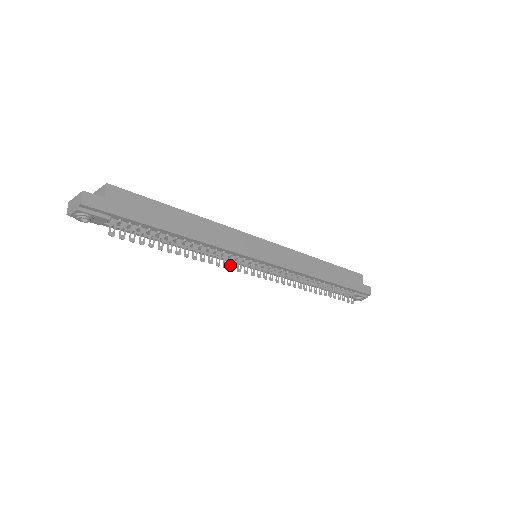
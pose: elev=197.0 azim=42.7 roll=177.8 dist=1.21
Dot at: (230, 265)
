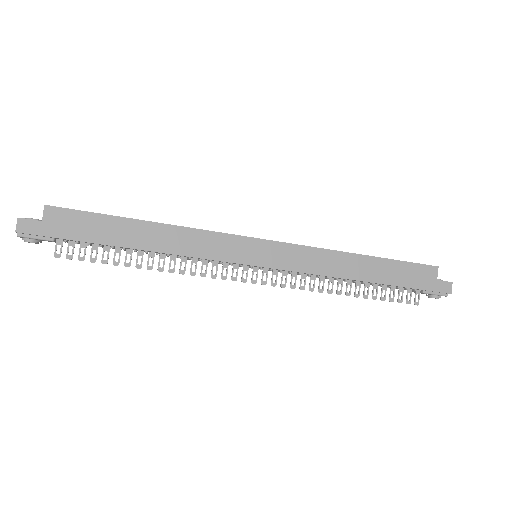
Dot at: (211, 273)
